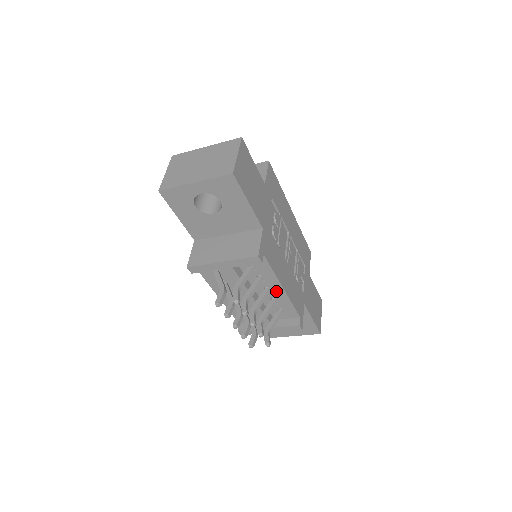
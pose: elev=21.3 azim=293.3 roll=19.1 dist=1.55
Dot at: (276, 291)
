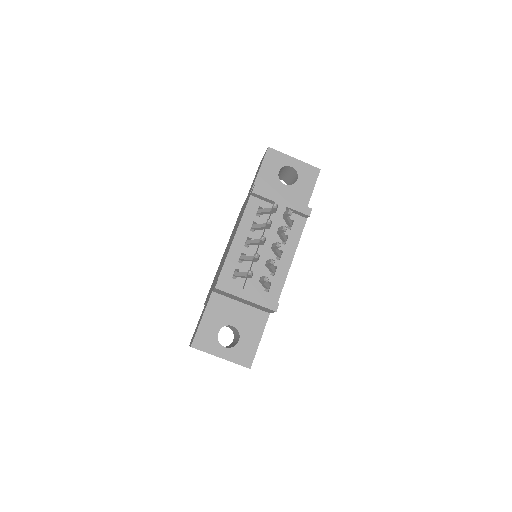
Dot at: (285, 260)
